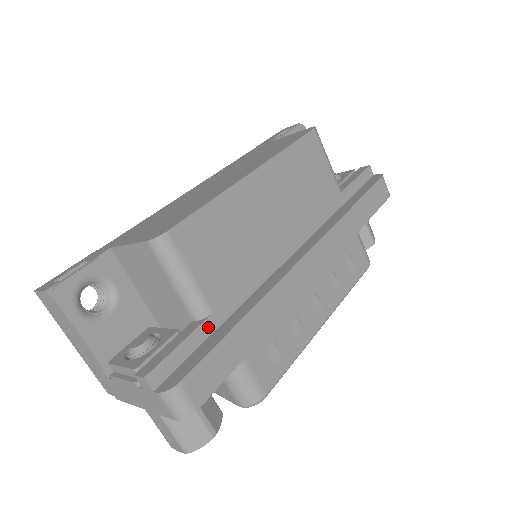
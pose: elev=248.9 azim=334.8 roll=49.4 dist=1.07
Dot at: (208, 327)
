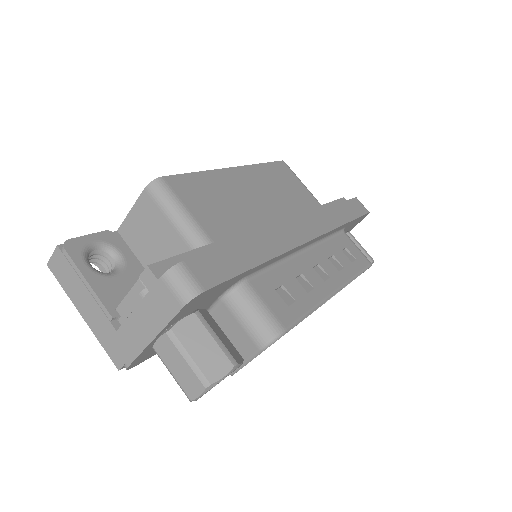
Dot at: occluded
